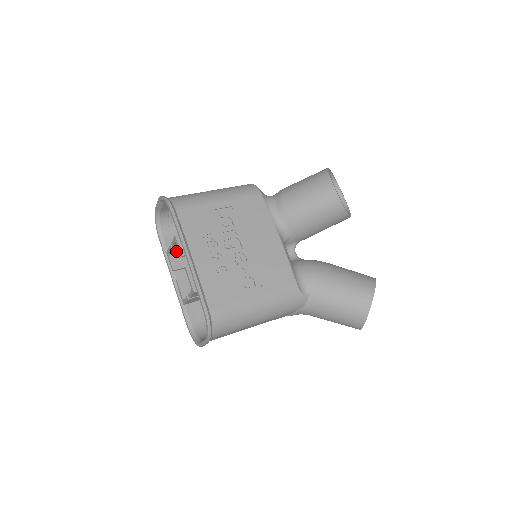
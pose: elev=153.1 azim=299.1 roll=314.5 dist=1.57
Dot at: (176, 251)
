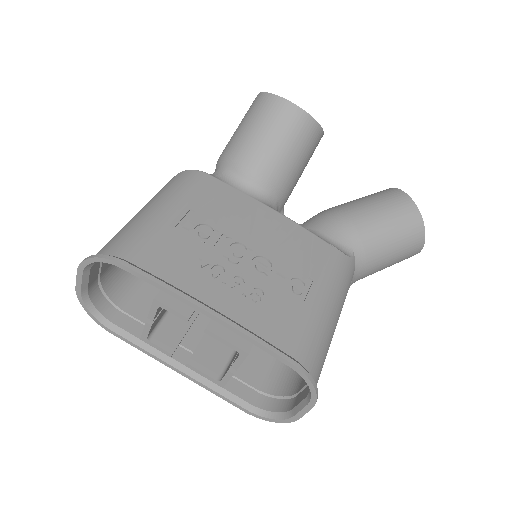
Dot at: (153, 327)
